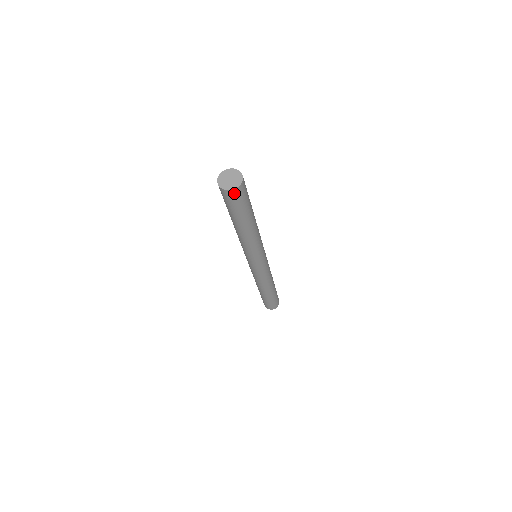
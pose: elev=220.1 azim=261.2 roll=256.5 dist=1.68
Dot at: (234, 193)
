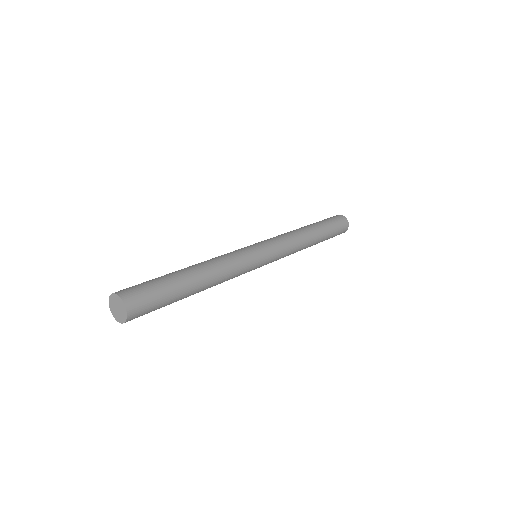
Dot at: (130, 320)
